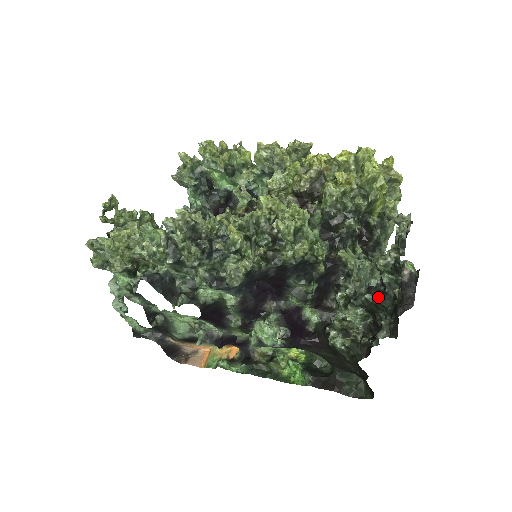
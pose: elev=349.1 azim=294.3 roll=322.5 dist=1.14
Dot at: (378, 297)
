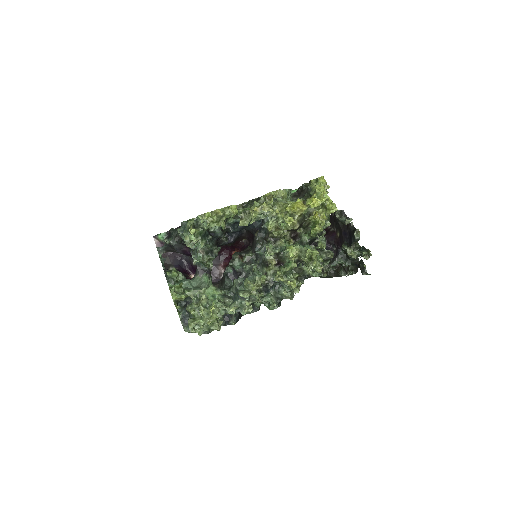
Dot at: (348, 263)
